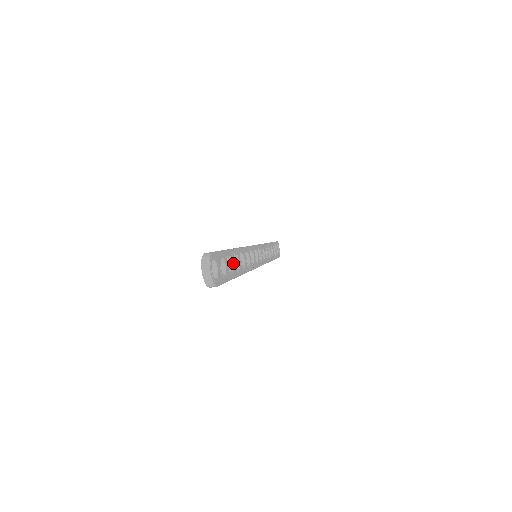
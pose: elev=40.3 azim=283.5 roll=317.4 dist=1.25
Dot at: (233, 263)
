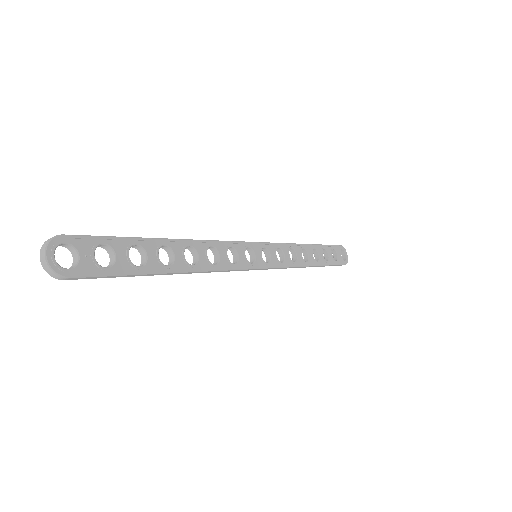
Dot at: (151, 255)
